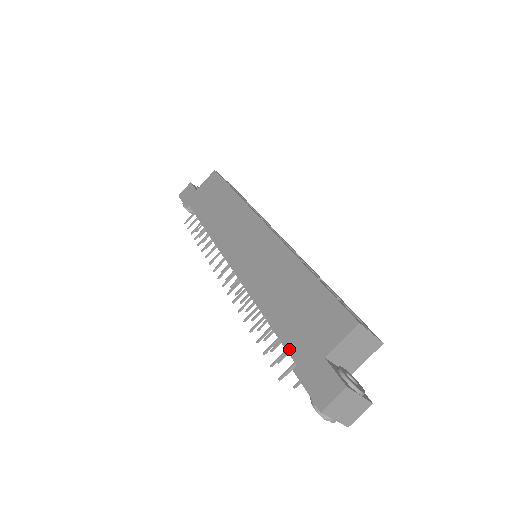
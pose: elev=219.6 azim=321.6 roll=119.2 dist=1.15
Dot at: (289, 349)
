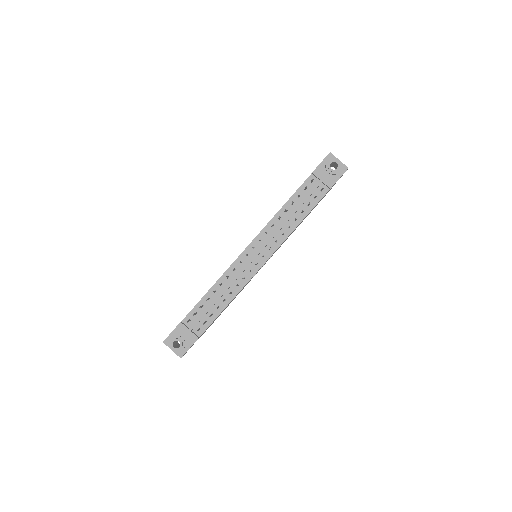
Dot at: (304, 181)
